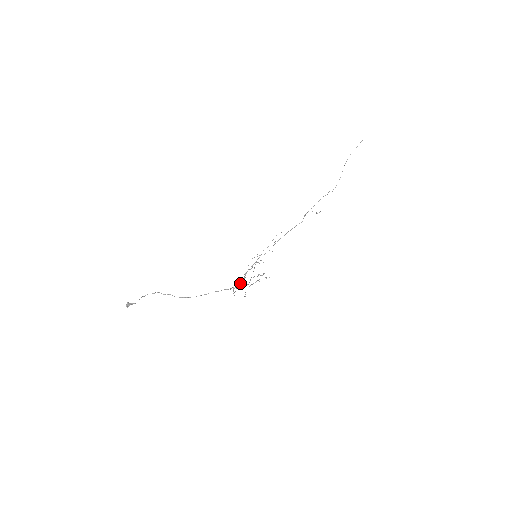
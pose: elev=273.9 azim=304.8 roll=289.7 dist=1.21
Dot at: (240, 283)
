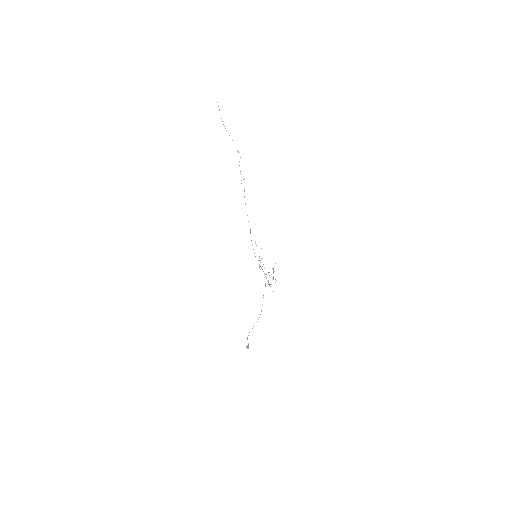
Dot at: occluded
